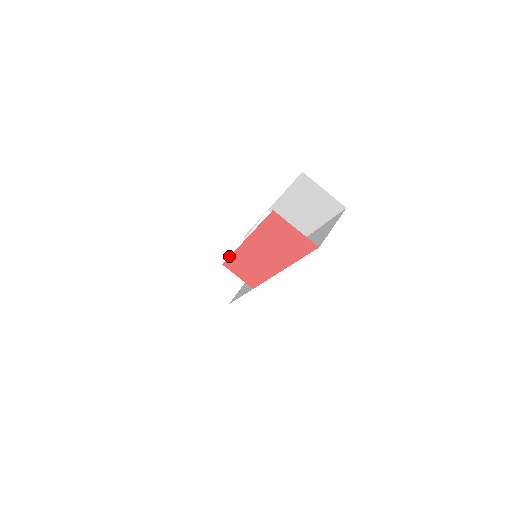
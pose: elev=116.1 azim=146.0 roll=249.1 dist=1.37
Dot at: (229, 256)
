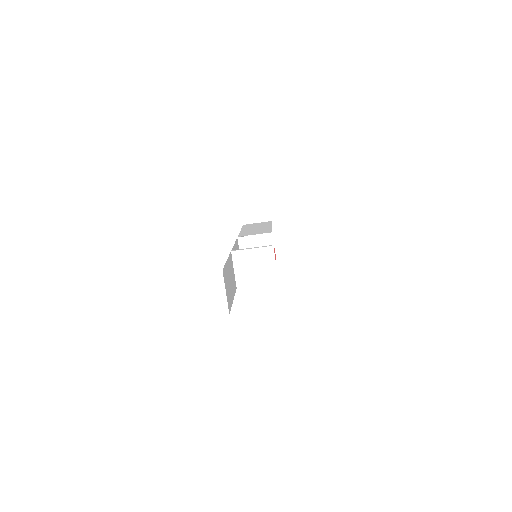
Dot at: occluded
